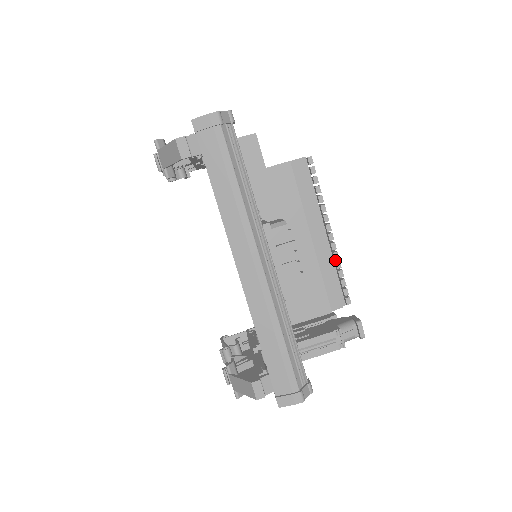
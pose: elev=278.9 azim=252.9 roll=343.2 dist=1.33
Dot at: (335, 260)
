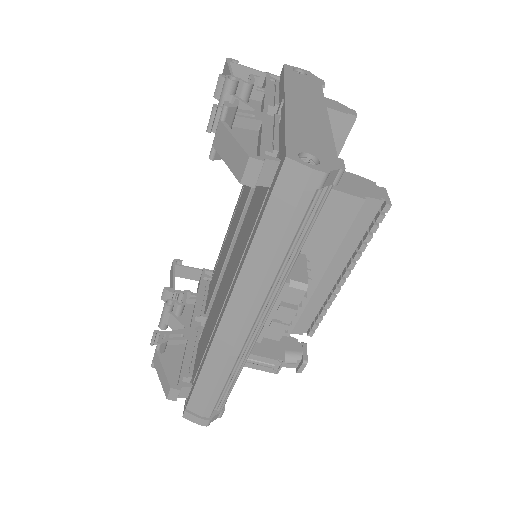
Dot at: occluded
